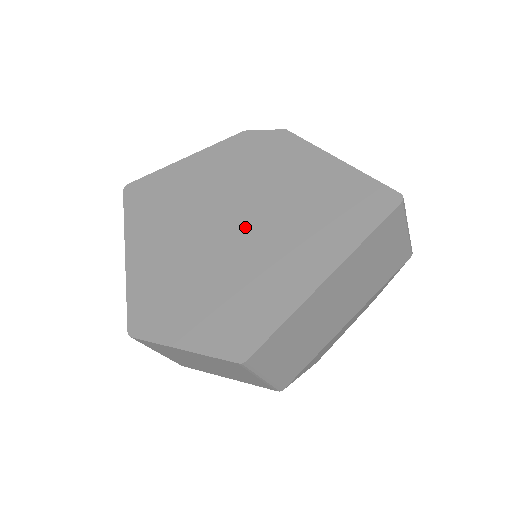
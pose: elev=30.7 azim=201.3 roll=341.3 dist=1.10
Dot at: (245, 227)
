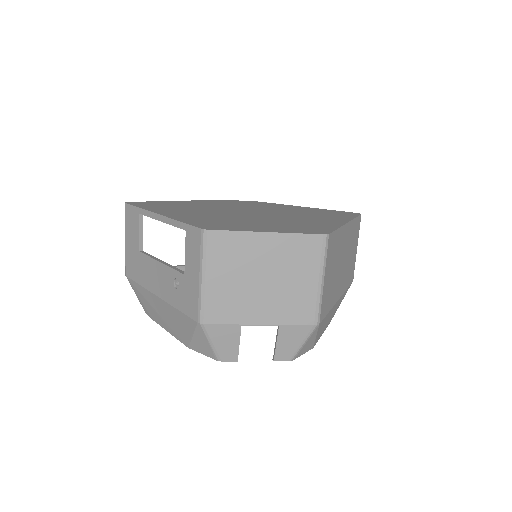
Dot at: (266, 213)
